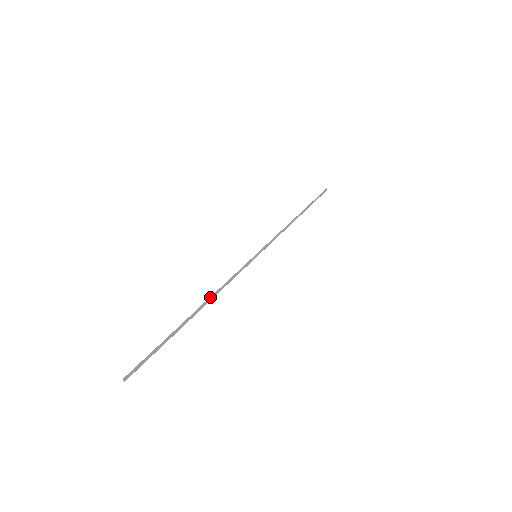
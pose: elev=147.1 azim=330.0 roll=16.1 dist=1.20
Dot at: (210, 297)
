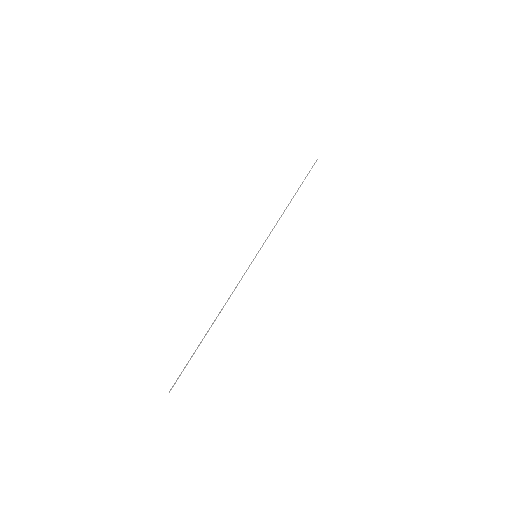
Dot at: occluded
